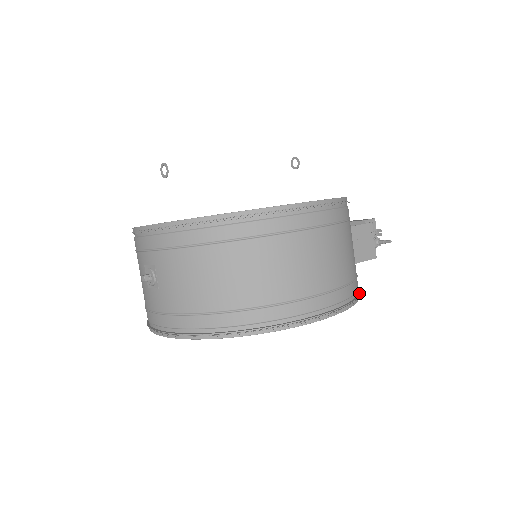
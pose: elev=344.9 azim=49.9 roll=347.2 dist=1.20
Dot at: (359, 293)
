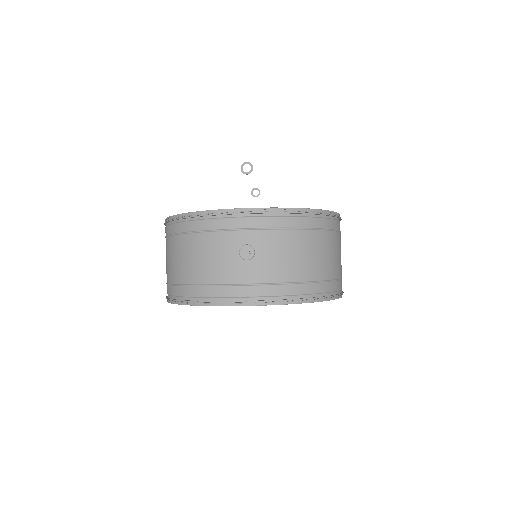
Dot at: occluded
